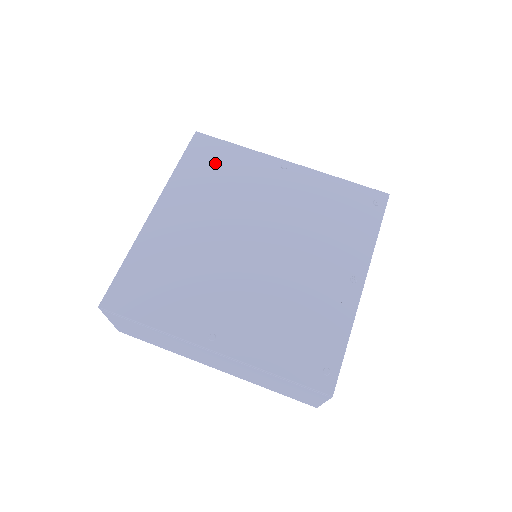
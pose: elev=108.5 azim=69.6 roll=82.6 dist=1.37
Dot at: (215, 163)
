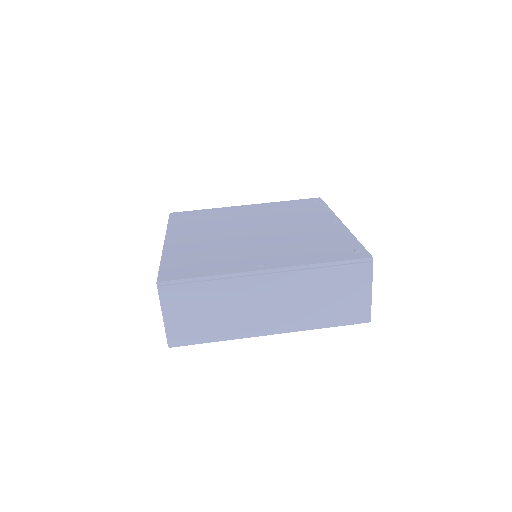
Dot at: (195, 217)
